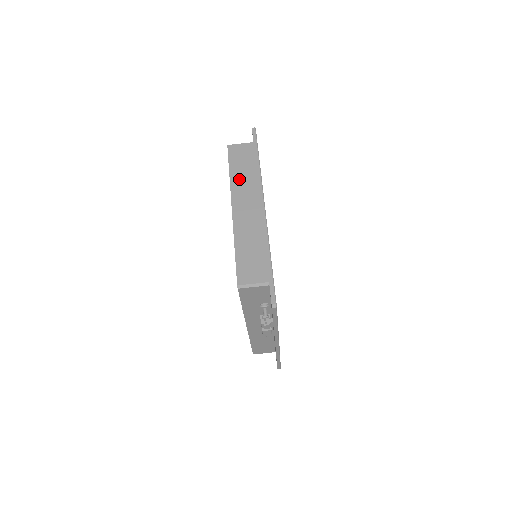
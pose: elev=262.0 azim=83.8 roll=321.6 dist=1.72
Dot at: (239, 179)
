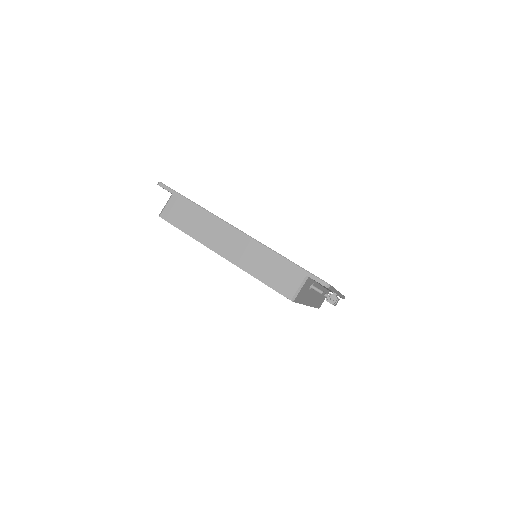
Dot at: (199, 231)
